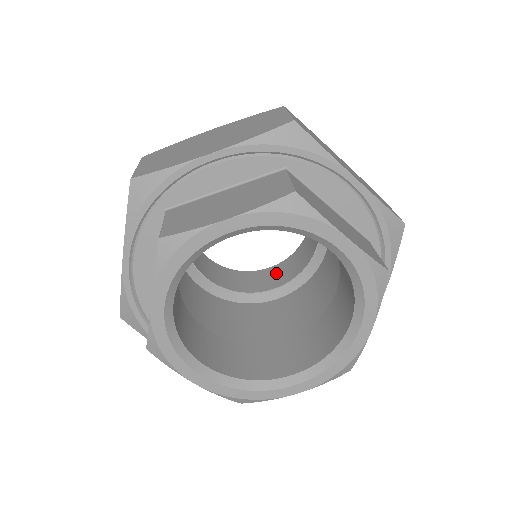
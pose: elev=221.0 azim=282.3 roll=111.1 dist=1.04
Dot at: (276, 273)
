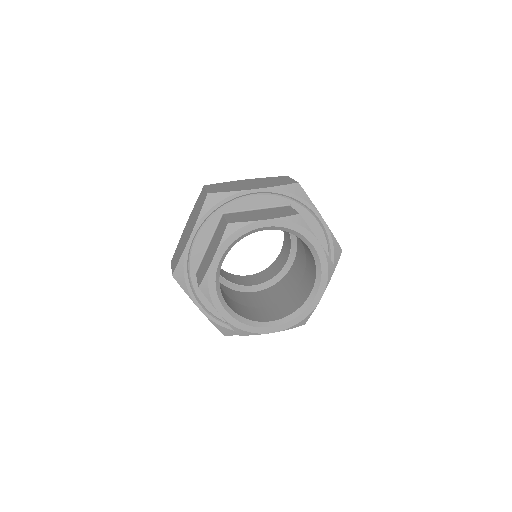
Dot at: (284, 252)
